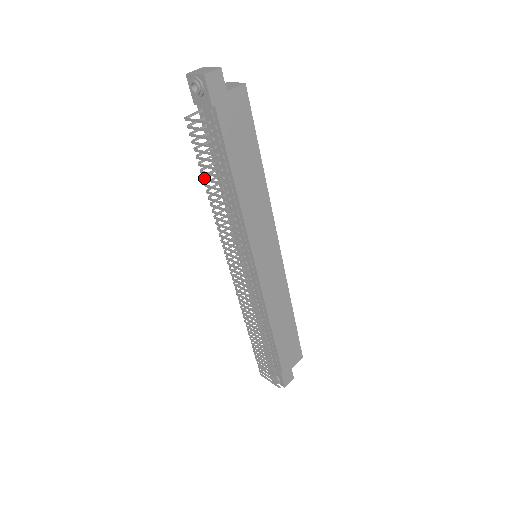
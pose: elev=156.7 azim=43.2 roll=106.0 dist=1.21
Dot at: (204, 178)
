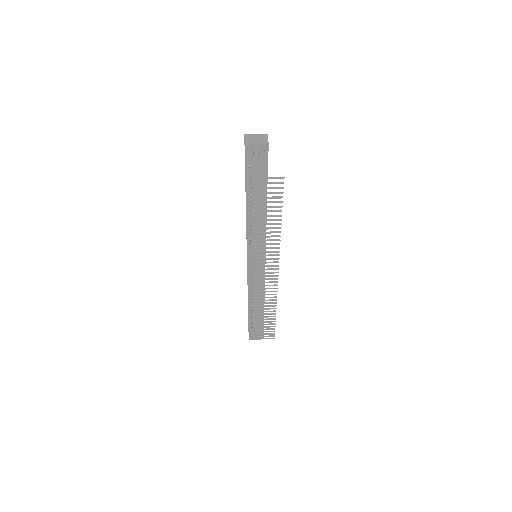
Dot at: (256, 215)
